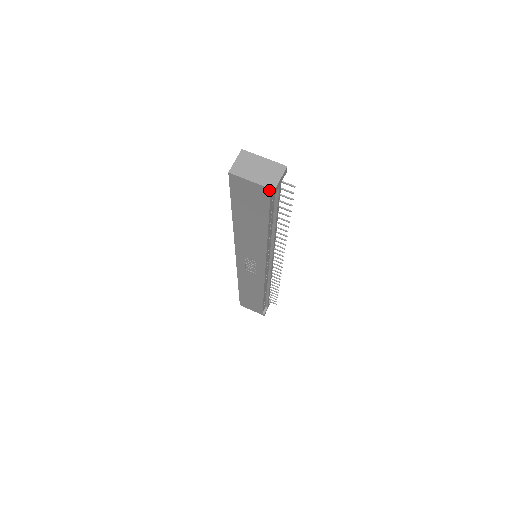
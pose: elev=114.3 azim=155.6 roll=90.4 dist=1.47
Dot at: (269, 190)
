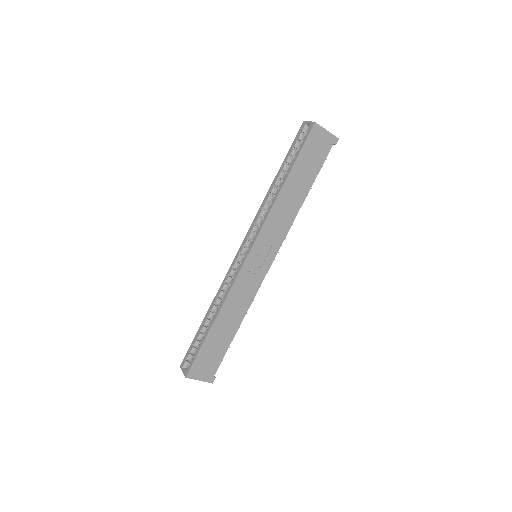
Dot at: (335, 139)
